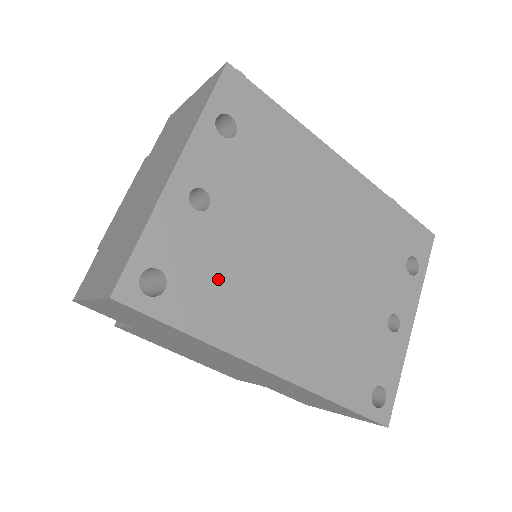
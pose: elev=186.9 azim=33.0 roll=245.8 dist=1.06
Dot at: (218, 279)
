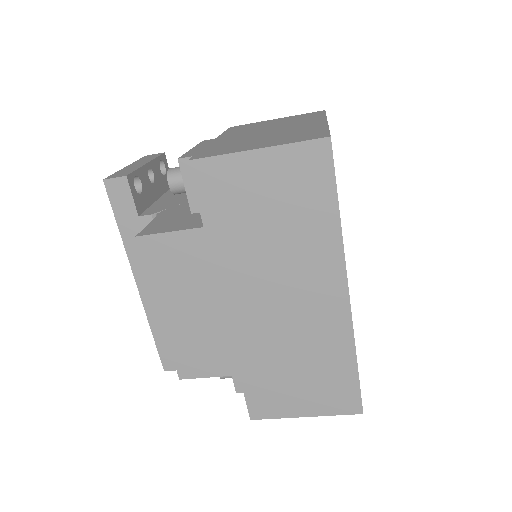
Dot at: occluded
